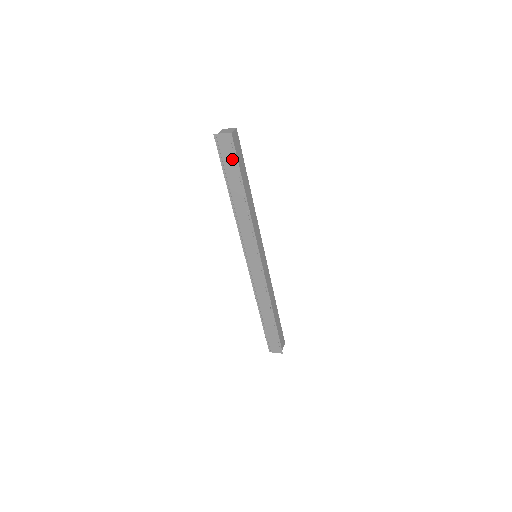
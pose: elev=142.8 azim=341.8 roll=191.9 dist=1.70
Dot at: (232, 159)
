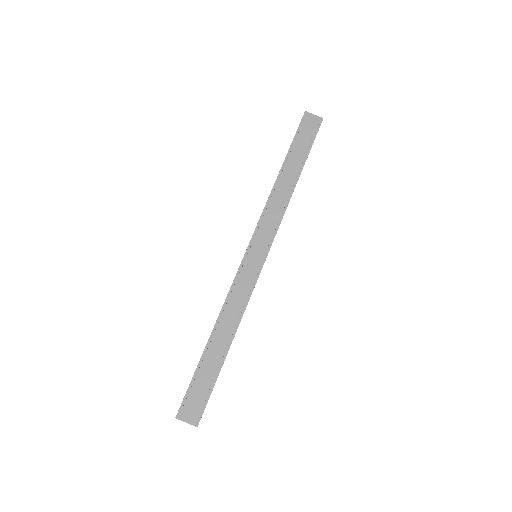
Dot at: (308, 139)
